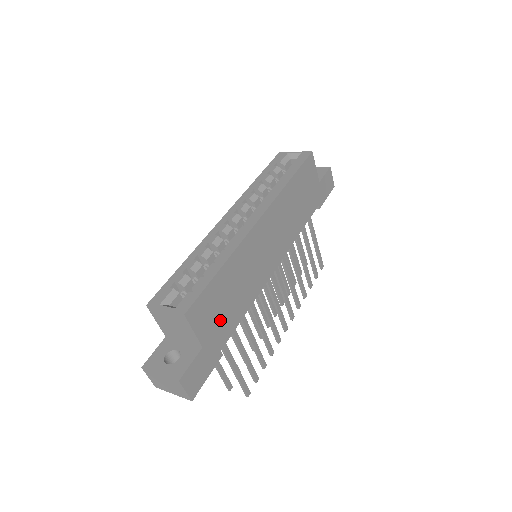
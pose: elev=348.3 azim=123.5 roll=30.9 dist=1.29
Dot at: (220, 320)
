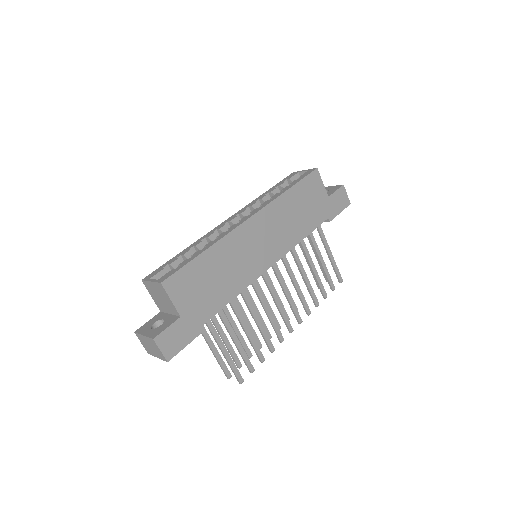
Dot at: (202, 298)
